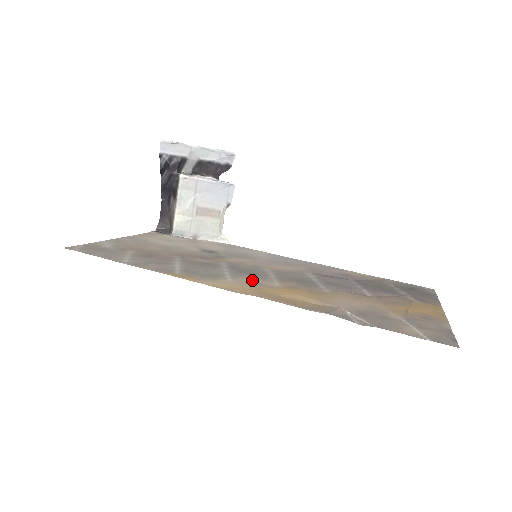
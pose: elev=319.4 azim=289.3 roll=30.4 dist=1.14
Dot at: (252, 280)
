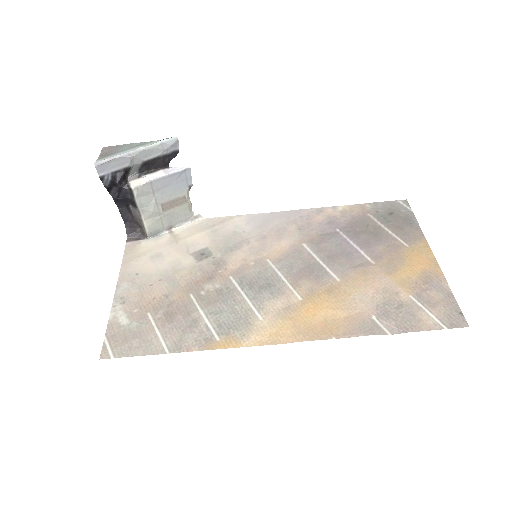
Dot at: (276, 304)
